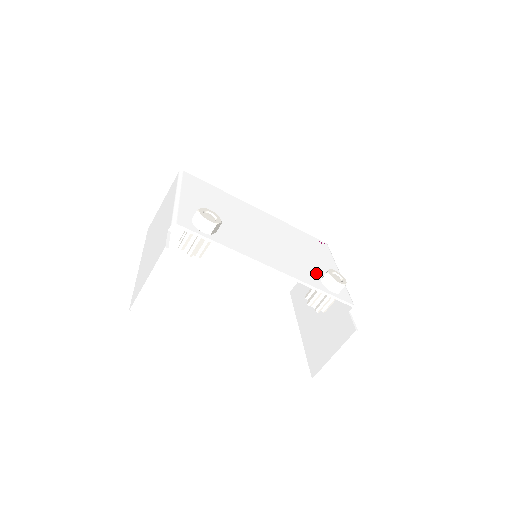
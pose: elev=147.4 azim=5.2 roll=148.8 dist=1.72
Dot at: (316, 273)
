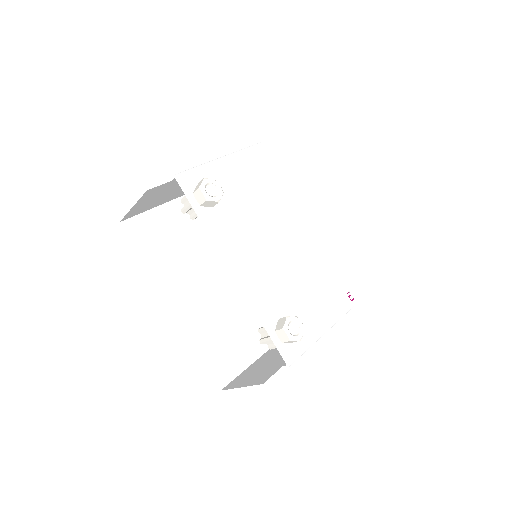
Dot at: (286, 310)
